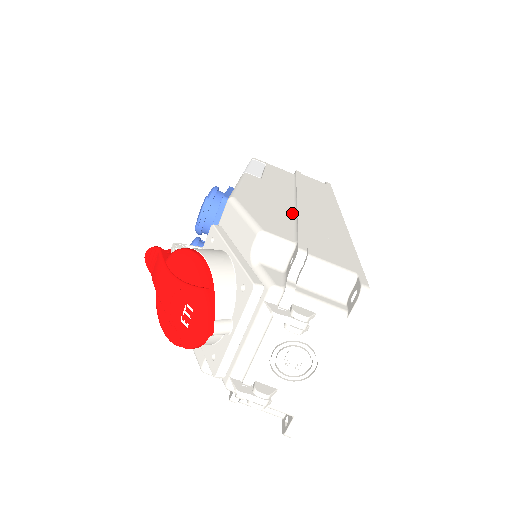
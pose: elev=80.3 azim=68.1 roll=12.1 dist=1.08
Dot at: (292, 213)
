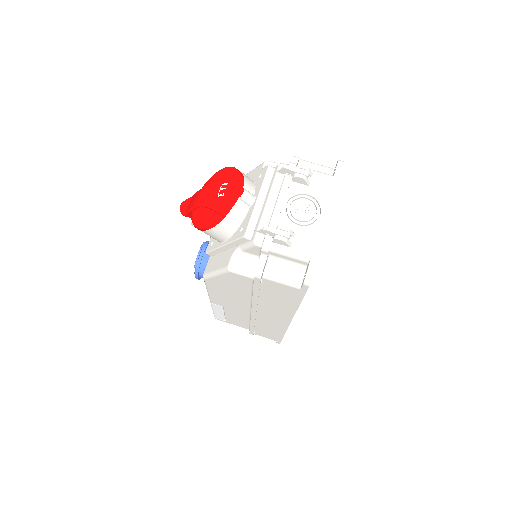
Dot at: occluded
